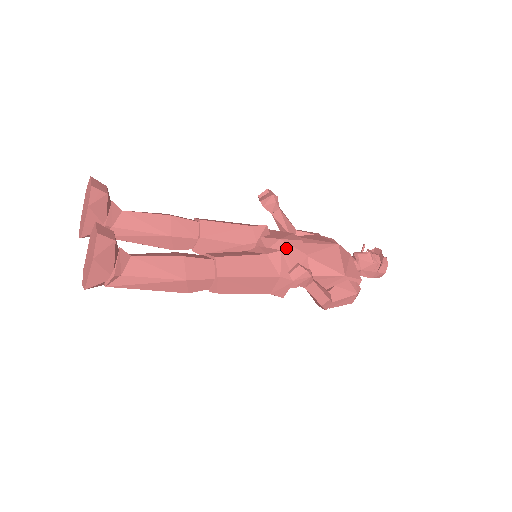
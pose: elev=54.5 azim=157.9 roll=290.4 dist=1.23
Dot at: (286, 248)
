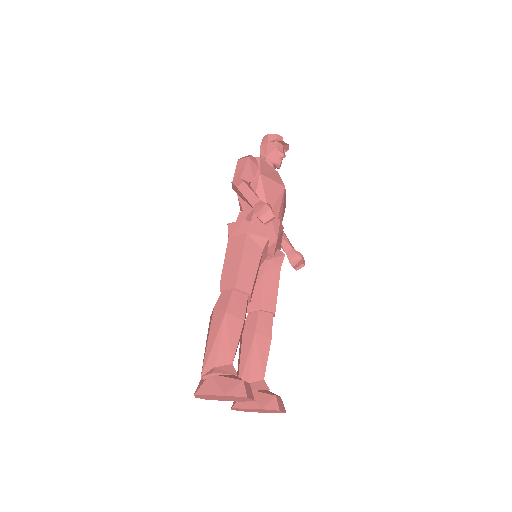
Dot at: (279, 241)
